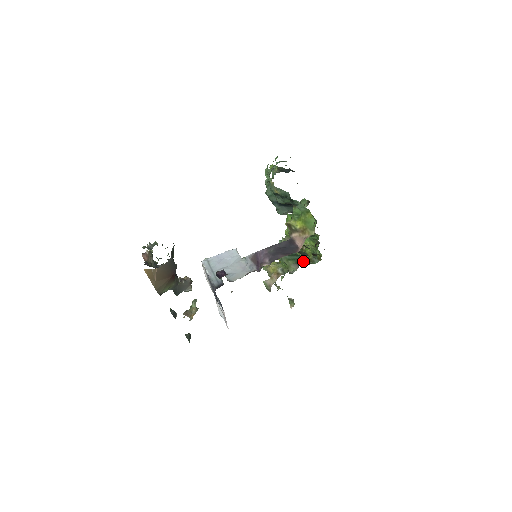
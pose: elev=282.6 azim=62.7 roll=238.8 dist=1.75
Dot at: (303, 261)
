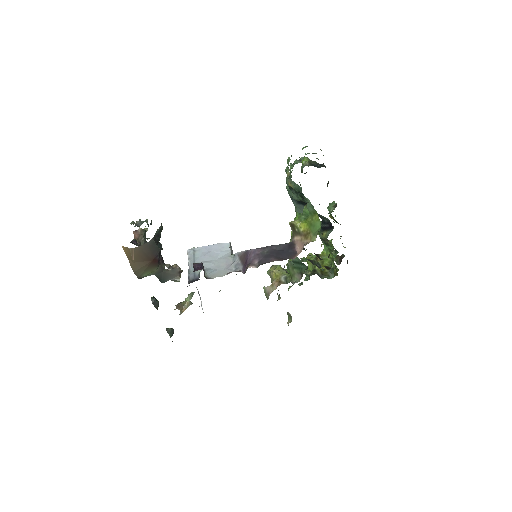
Dot at: (317, 273)
